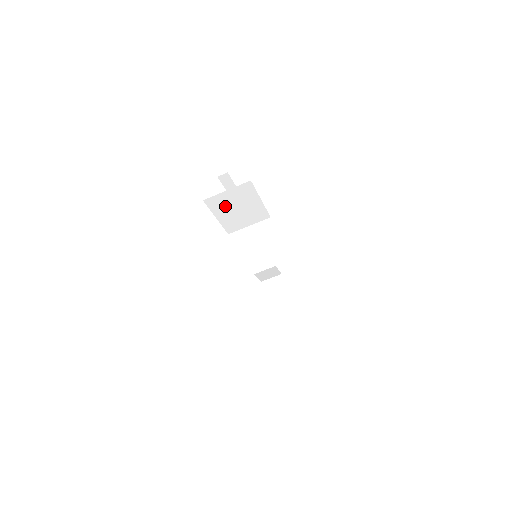
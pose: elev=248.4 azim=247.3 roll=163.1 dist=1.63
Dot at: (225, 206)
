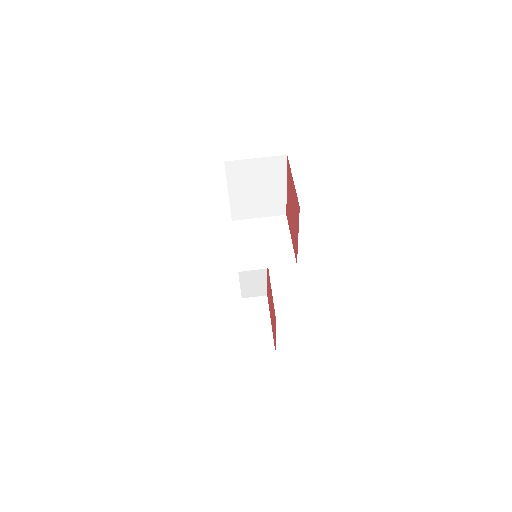
Dot at: (245, 180)
